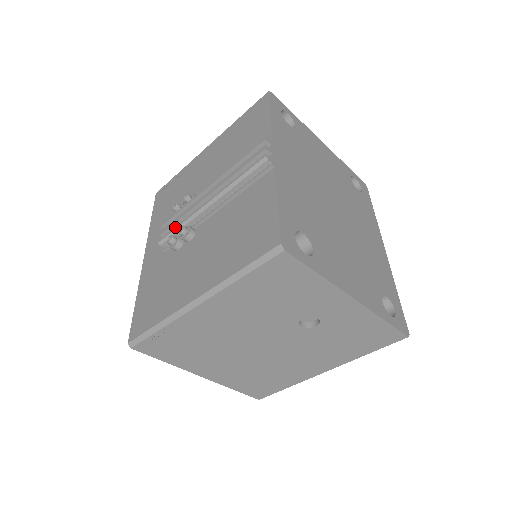
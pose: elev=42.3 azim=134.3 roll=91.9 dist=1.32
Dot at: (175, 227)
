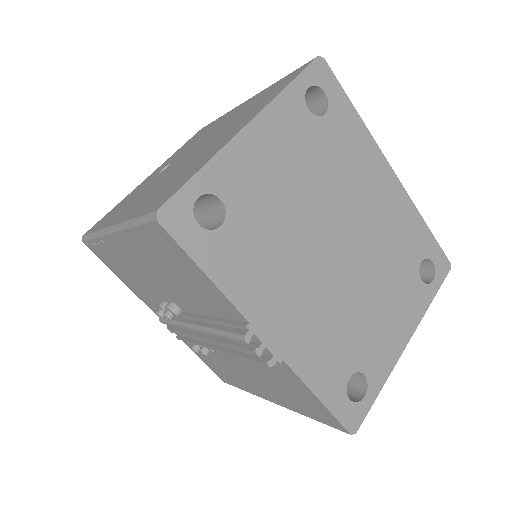
Dot at: (188, 342)
